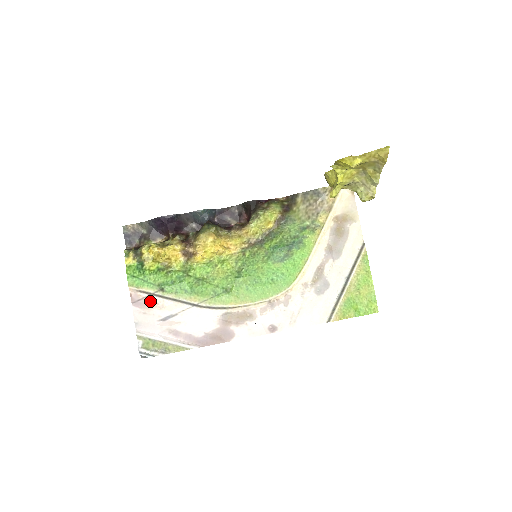
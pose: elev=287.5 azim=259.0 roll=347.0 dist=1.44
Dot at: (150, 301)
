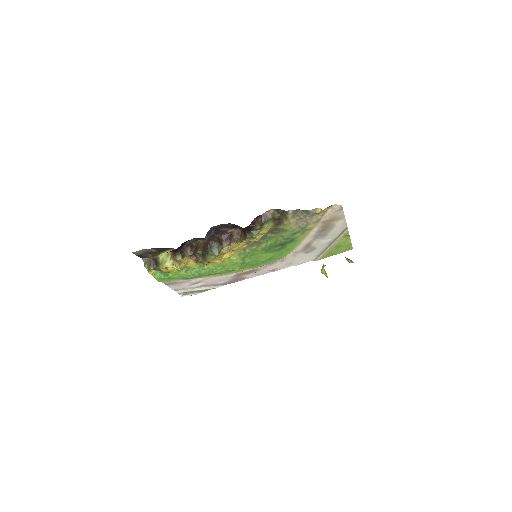
Dot at: (179, 282)
